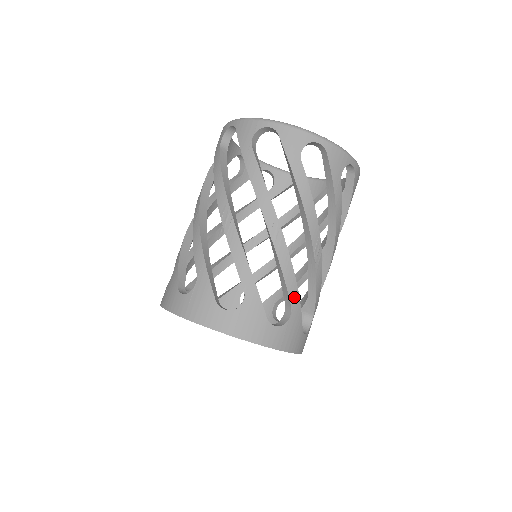
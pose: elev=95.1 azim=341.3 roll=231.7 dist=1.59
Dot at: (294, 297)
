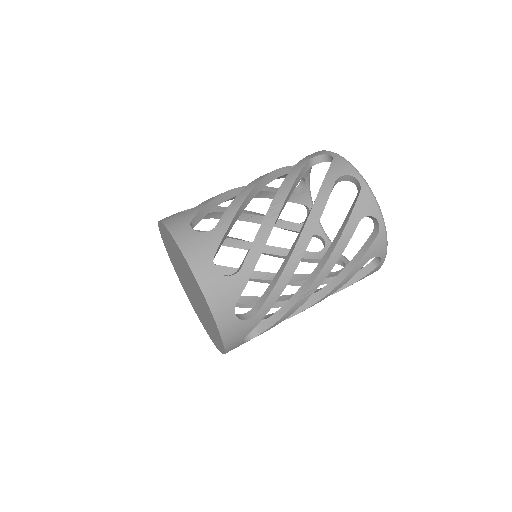
Dot at: (225, 221)
